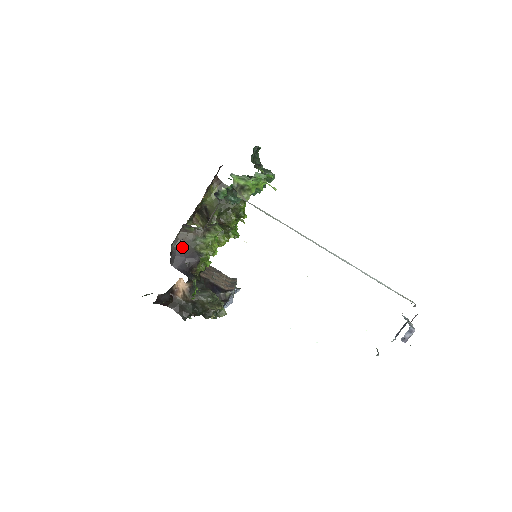
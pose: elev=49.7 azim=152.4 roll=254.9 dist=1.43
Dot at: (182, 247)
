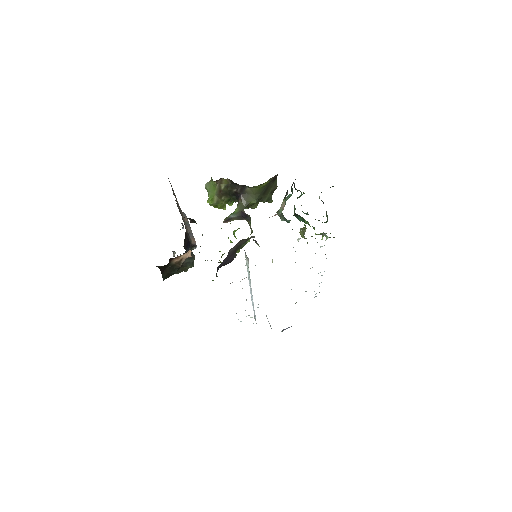
Dot at: (233, 250)
